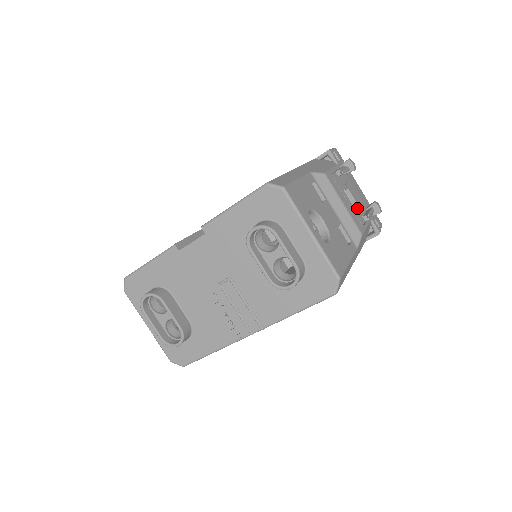
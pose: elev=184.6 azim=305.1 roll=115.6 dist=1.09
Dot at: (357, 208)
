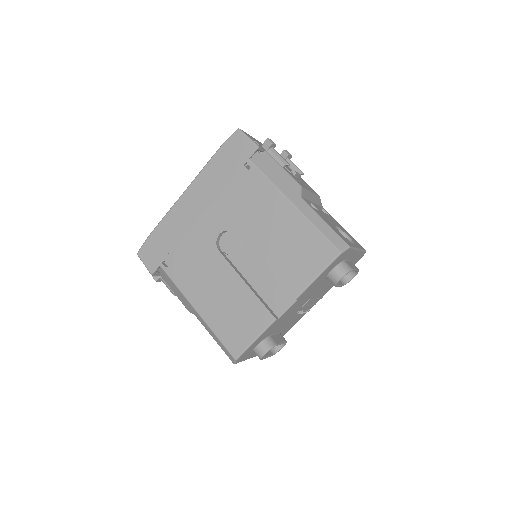
Dot at: occluded
